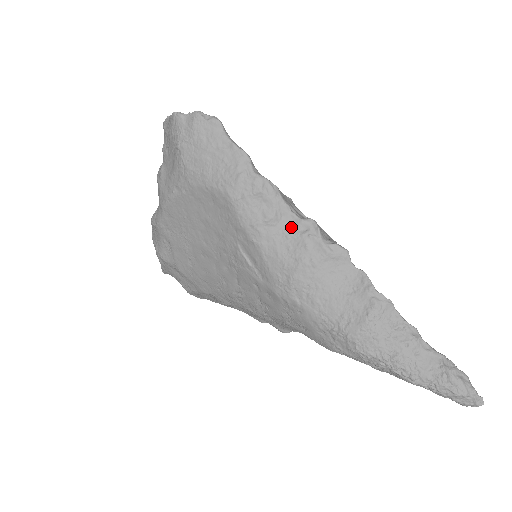
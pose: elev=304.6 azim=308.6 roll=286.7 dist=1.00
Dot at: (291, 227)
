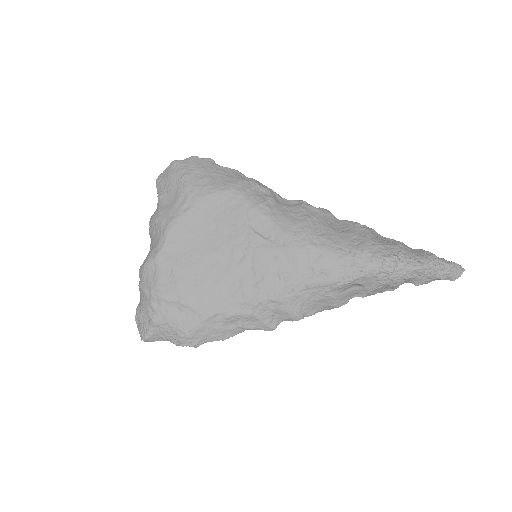
Dot at: (287, 204)
